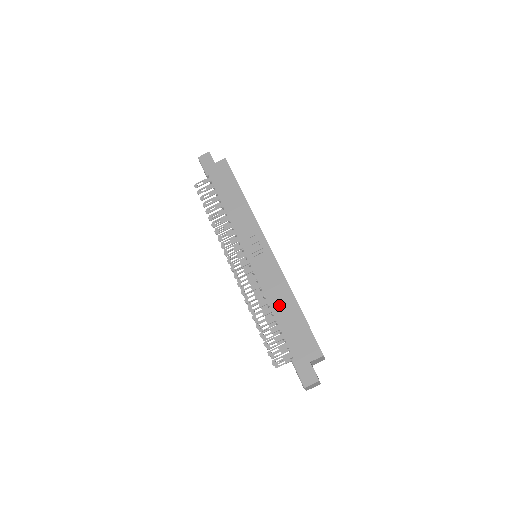
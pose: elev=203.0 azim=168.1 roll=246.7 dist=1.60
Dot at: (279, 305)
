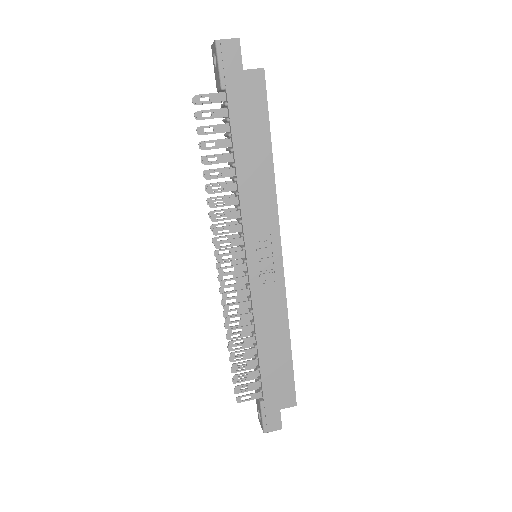
Dot at: (268, 340)
